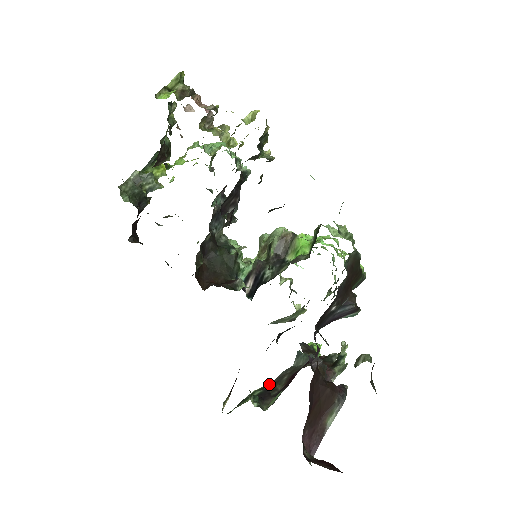
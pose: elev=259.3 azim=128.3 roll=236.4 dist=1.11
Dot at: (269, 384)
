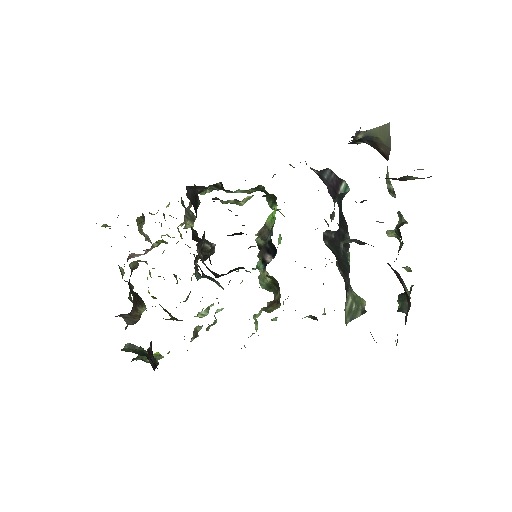
Dot at: occluded
